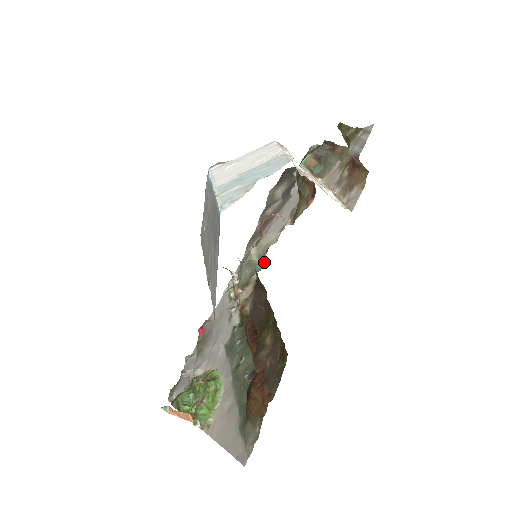
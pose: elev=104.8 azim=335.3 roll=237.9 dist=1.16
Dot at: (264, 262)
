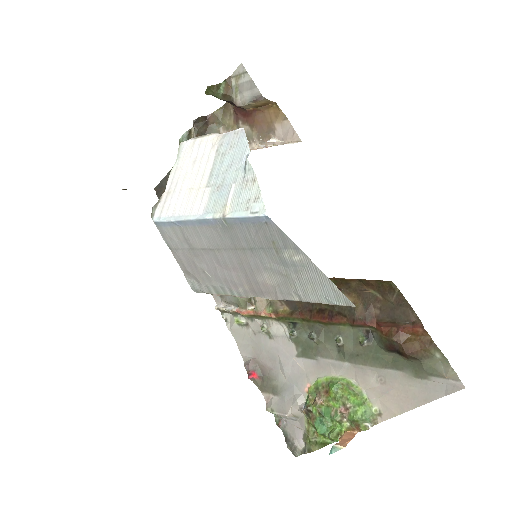
Dot at: occluded
